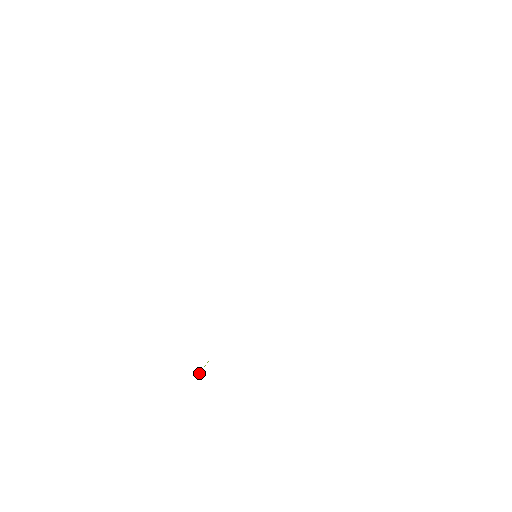
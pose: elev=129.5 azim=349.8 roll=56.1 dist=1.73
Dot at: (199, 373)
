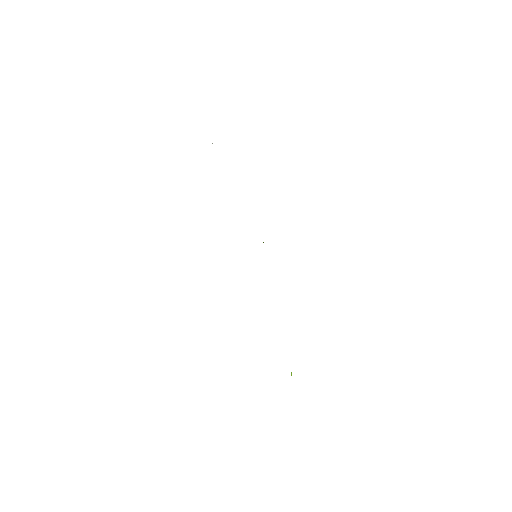
Dot at: occluded
